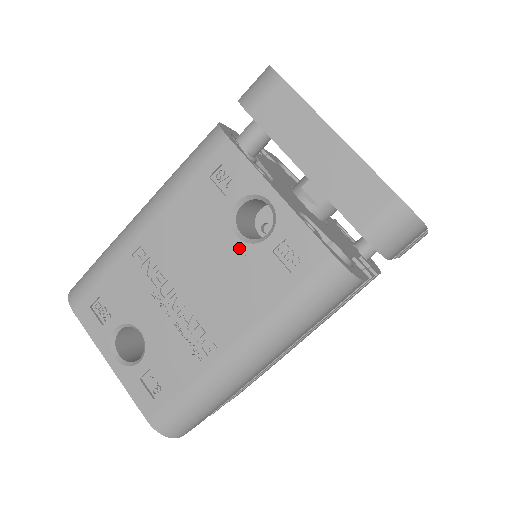
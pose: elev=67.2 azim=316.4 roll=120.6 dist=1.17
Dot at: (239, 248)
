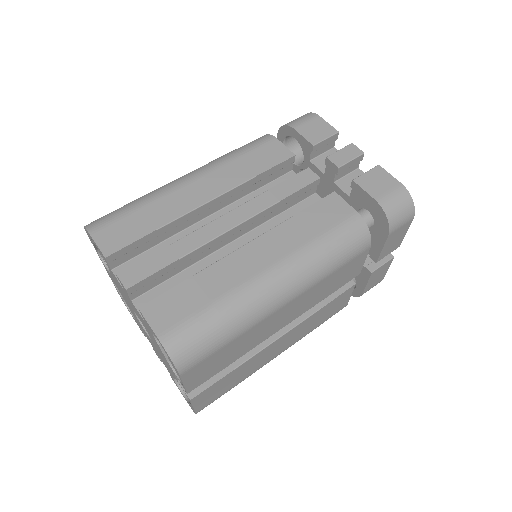
Dot at: occluded
